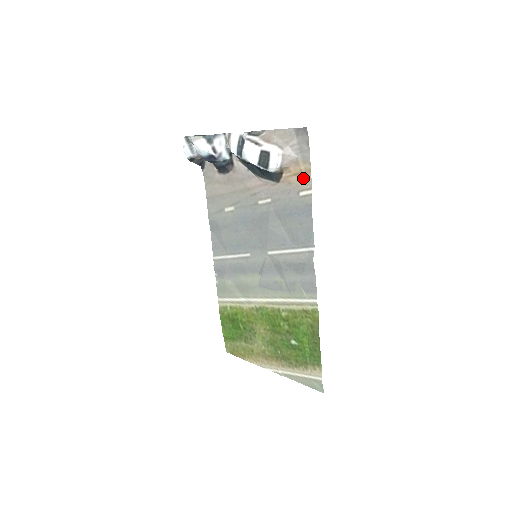
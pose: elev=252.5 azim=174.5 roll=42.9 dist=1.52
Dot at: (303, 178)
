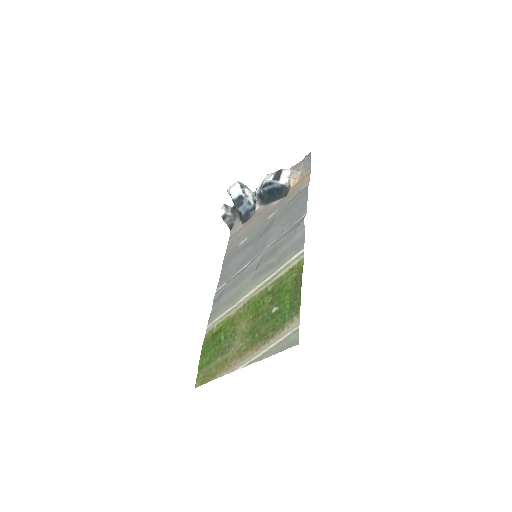
Dot at: (304, 180)
